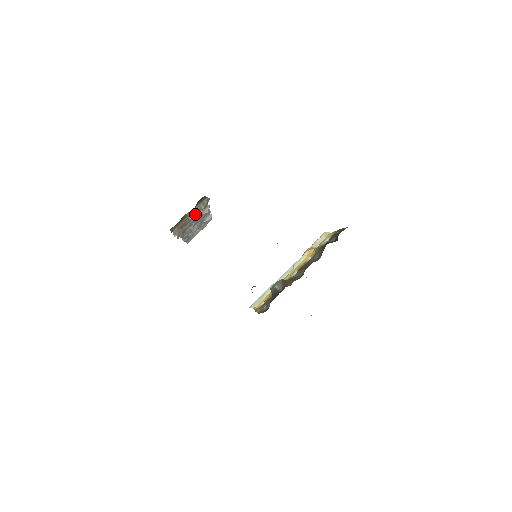
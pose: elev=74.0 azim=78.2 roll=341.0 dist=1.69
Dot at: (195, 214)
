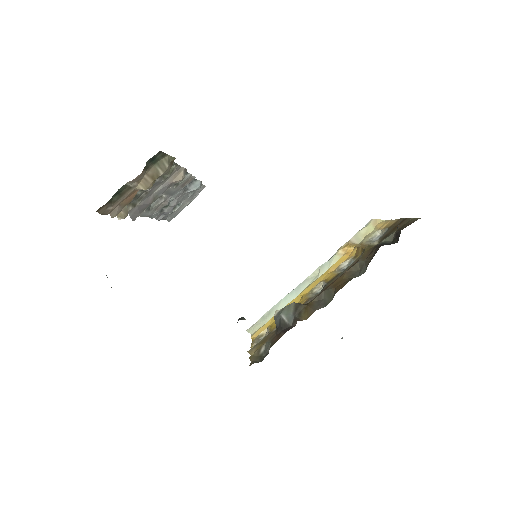
Dot at: (148, 184)
